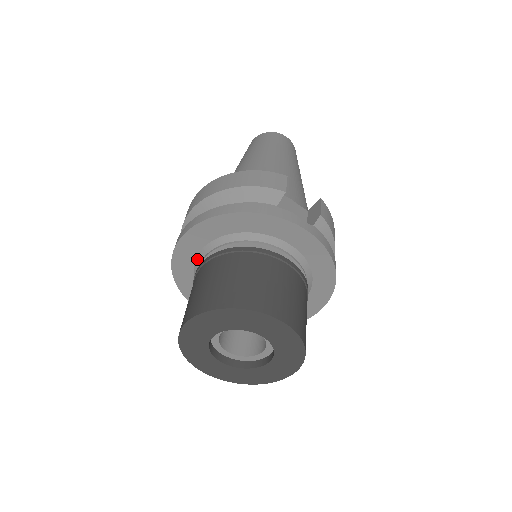
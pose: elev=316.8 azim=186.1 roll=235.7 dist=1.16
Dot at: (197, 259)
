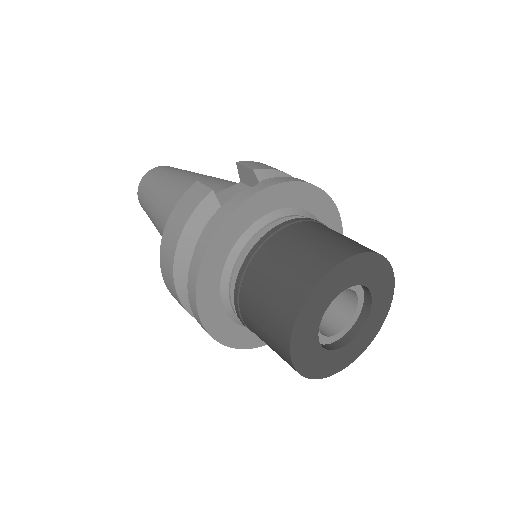
Dot at: (229, 314)
